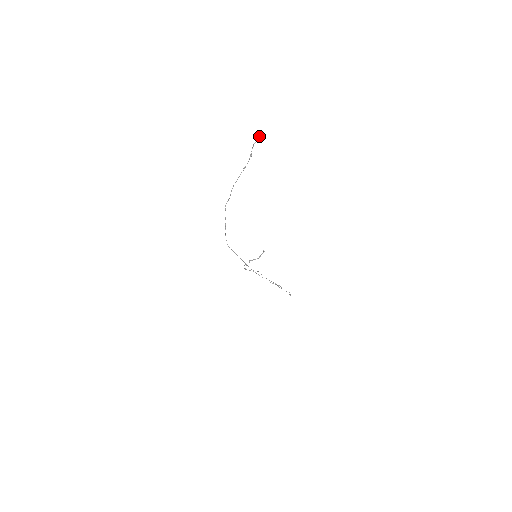
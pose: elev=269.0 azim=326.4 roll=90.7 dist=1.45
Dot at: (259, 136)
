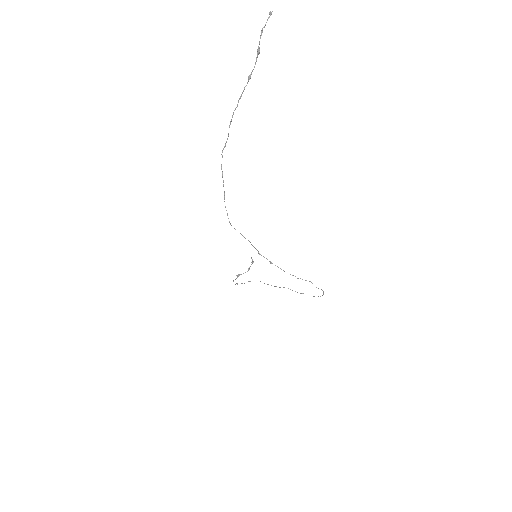
Dot at: (270, 12)
